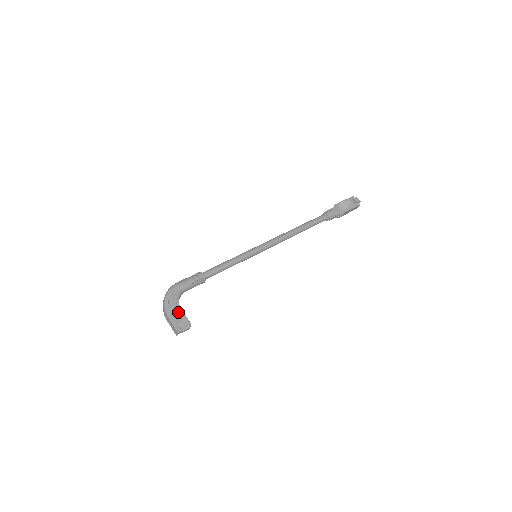
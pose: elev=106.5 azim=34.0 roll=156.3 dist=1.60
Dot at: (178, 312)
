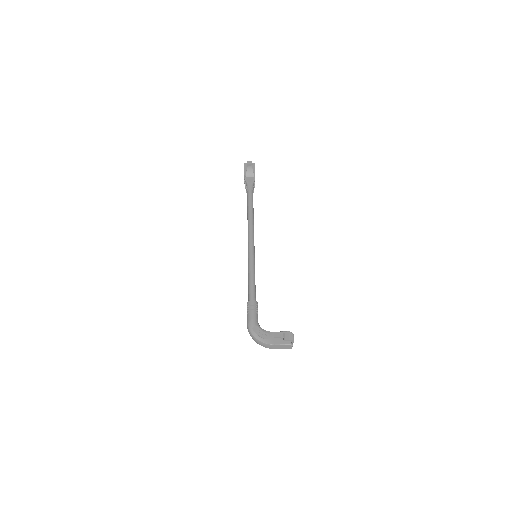
Dot at: (276, 334)
